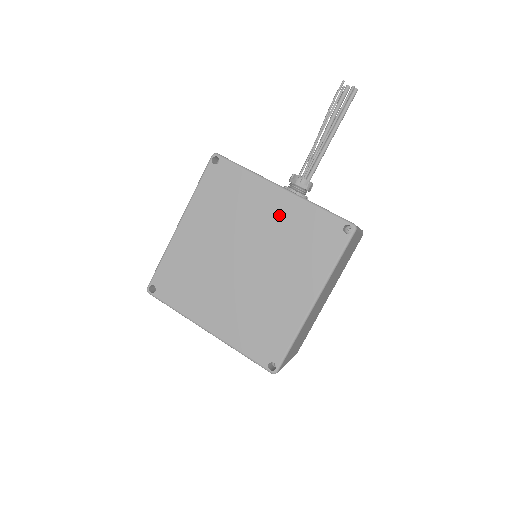
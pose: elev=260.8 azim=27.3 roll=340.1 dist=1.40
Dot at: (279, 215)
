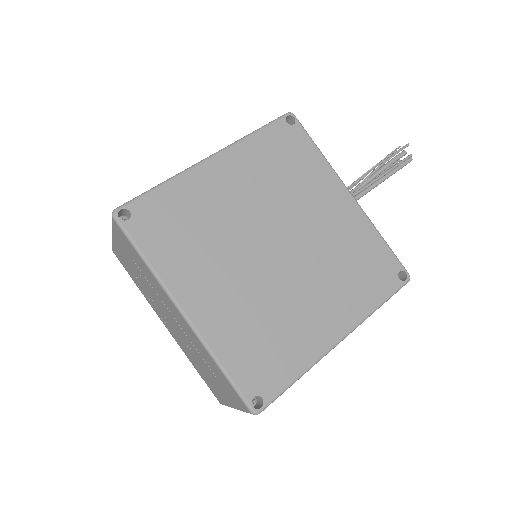
Dot at: (339, 220)
